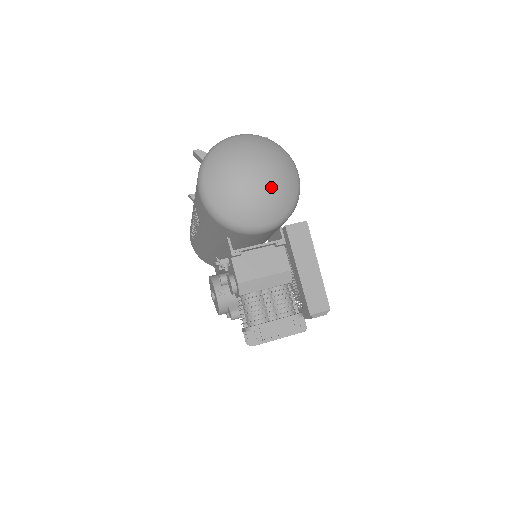
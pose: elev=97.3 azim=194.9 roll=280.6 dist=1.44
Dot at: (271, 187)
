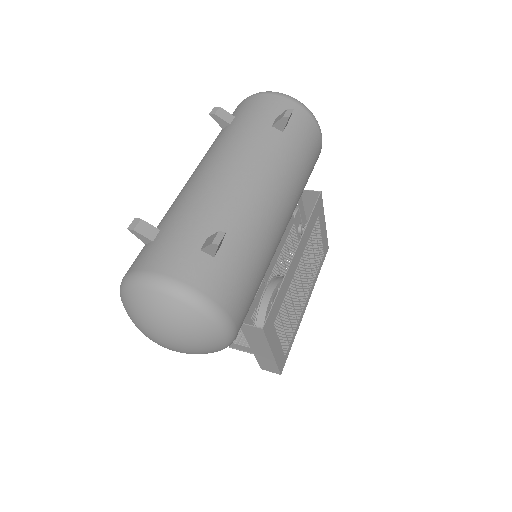
Dot at: (183, 351)
